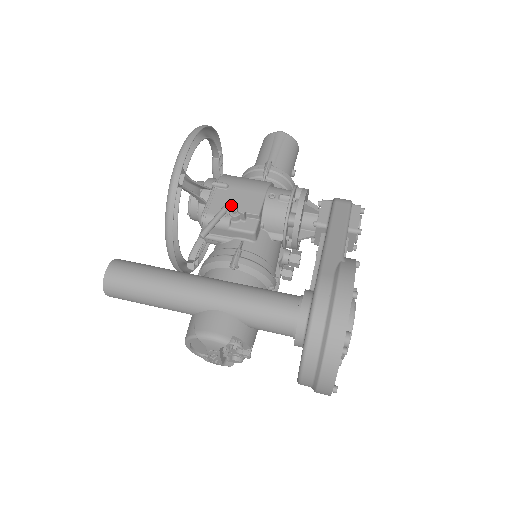
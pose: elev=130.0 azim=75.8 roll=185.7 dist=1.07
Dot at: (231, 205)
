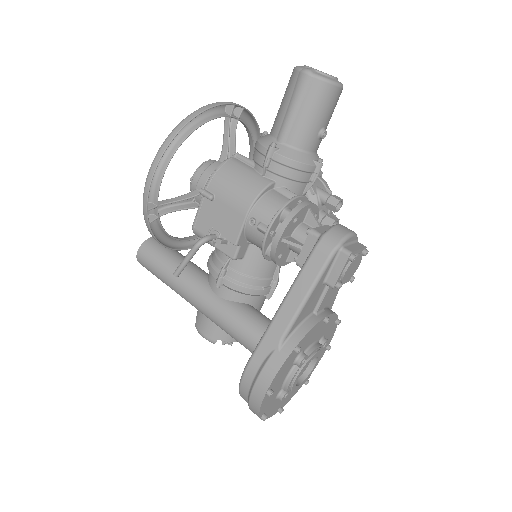
Dot at: (199, 247)
